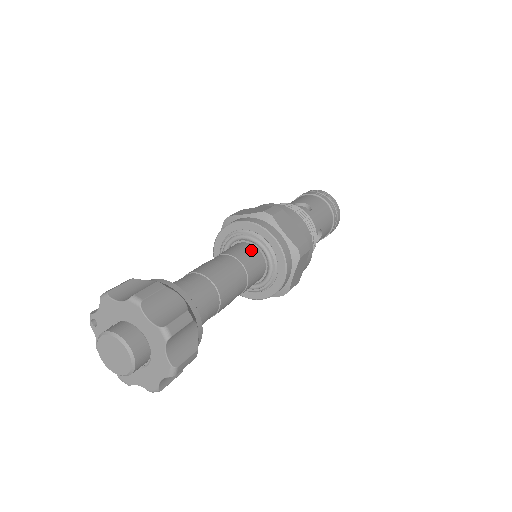
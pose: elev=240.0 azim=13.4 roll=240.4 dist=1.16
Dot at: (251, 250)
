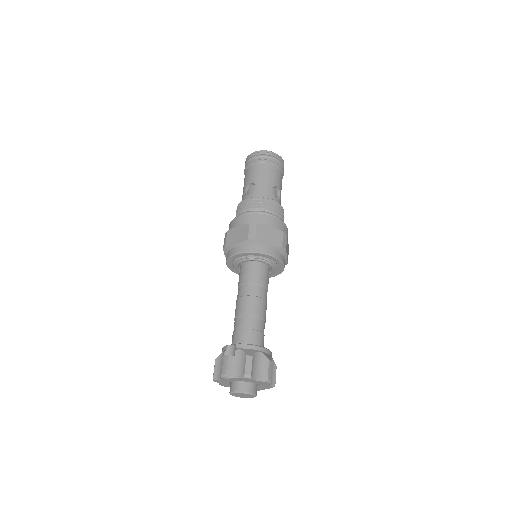
Dot at: (268, 272)
